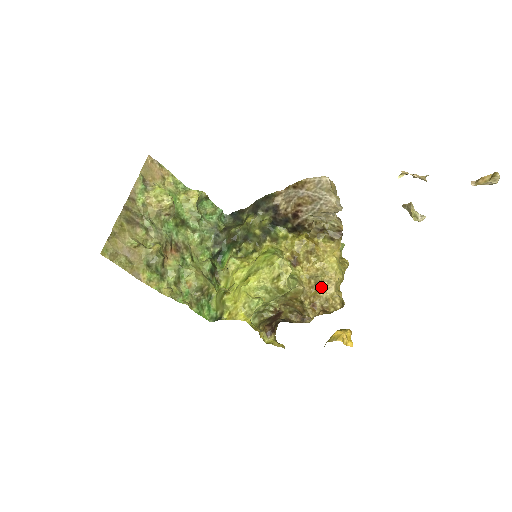
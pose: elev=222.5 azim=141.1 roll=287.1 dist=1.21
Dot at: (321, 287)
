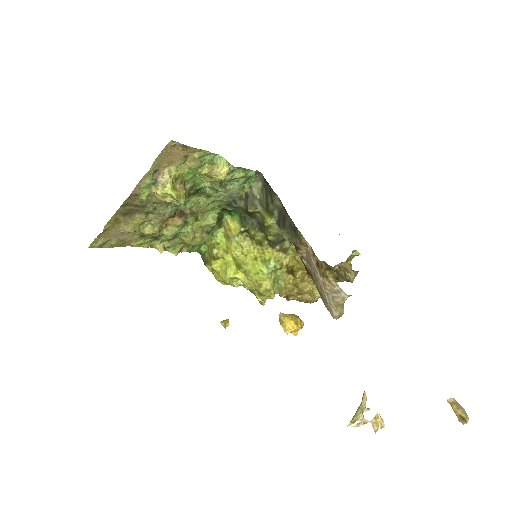
Dot at: (301, 296)
